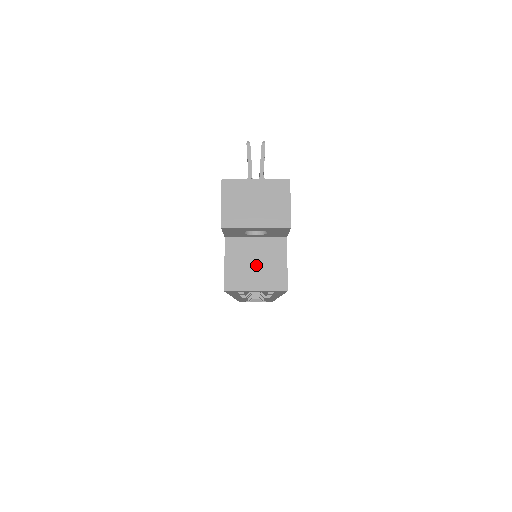
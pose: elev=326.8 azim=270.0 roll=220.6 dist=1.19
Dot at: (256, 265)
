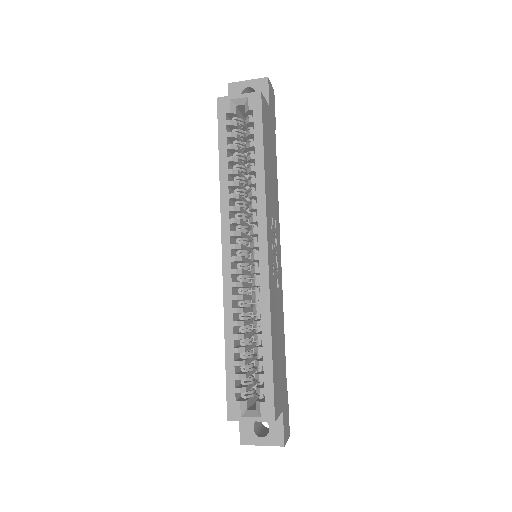
Dot at: occluded
